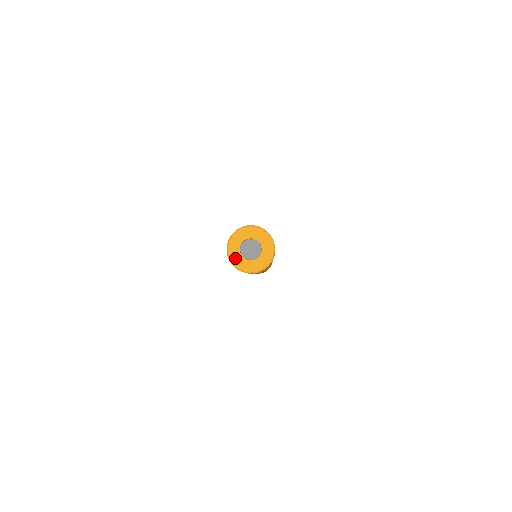
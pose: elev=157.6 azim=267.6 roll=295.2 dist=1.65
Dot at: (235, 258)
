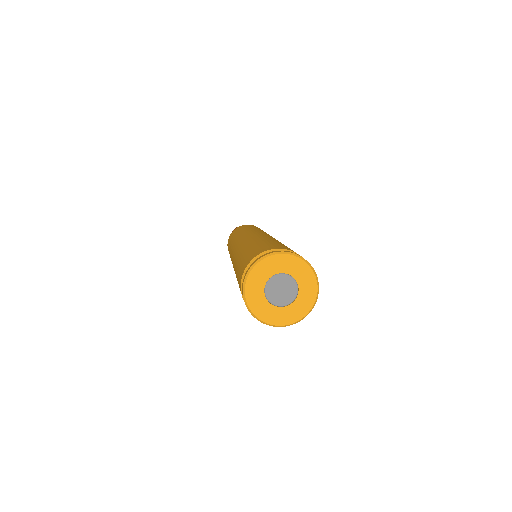
Dot at: (258, 307)
